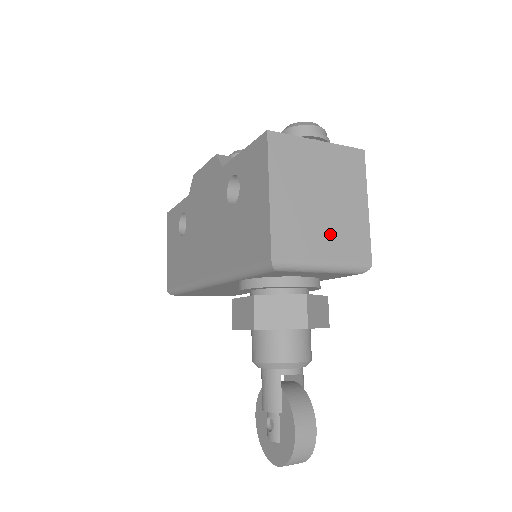
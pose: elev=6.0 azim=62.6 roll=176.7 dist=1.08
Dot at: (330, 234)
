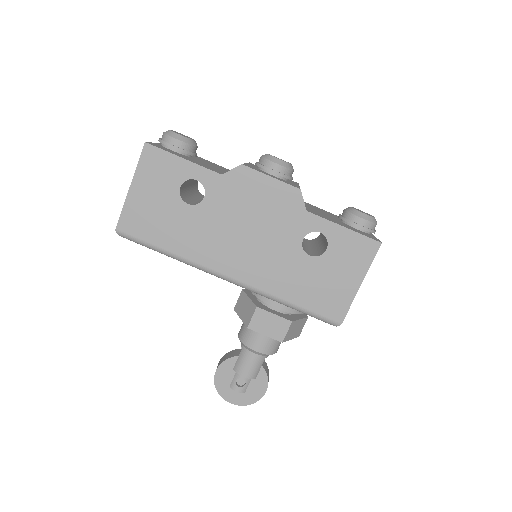
Dot at: occluded
